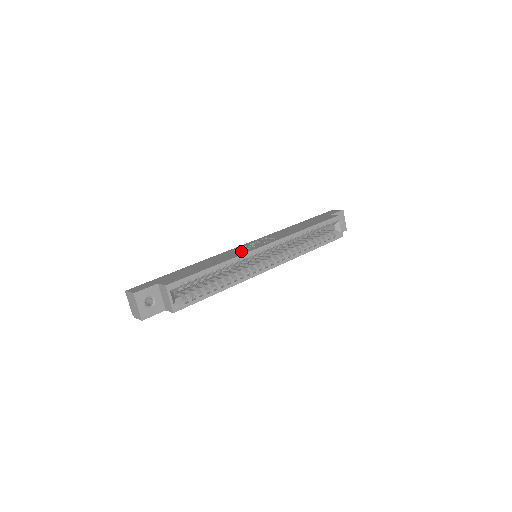
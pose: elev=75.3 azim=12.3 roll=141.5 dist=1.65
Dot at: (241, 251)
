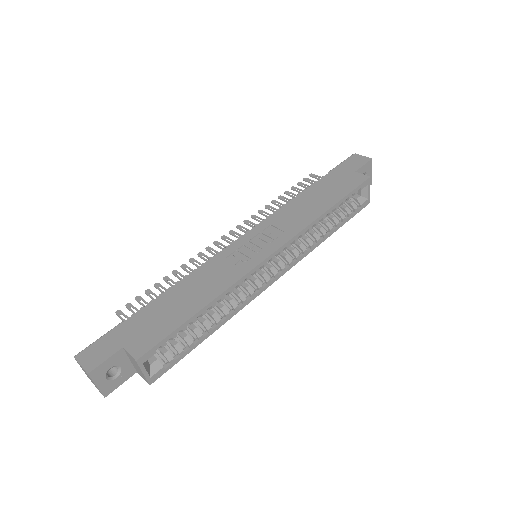
Dot at: (238, 262)
